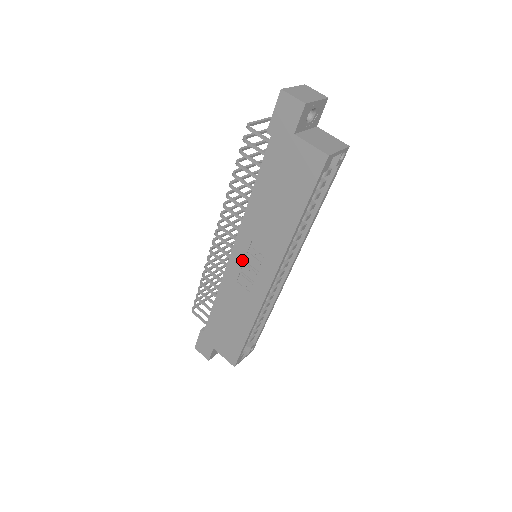
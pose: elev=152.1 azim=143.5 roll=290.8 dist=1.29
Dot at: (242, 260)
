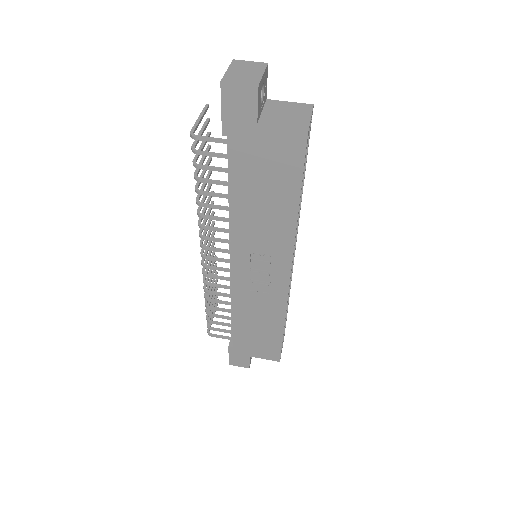
Dot at: (247, 269)
